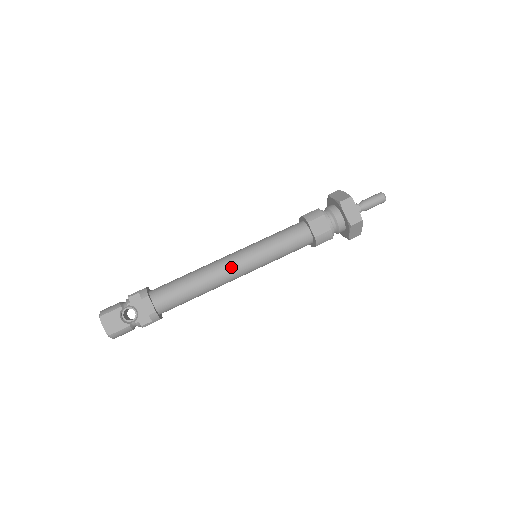
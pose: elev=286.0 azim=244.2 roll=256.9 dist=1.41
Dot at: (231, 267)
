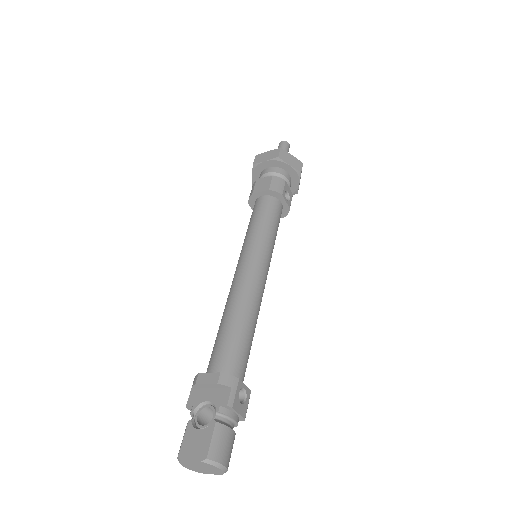
Dot at: (241, 274)
